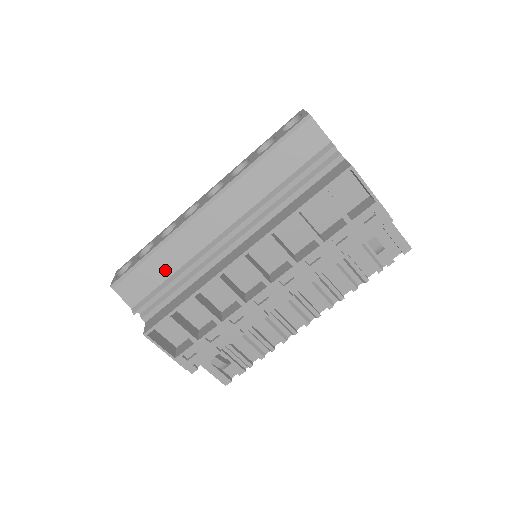
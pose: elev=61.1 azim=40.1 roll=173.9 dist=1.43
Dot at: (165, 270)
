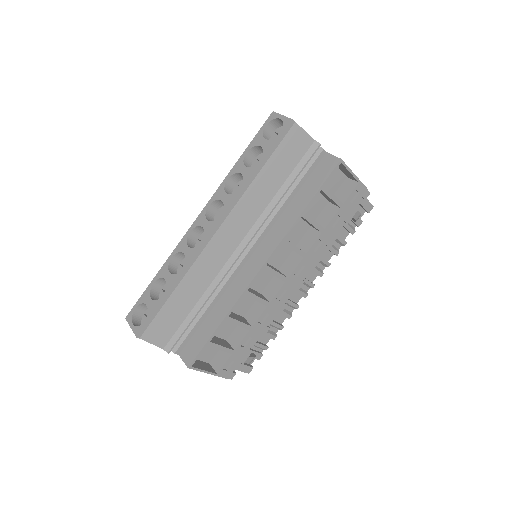
Dot at: (189, 302)
